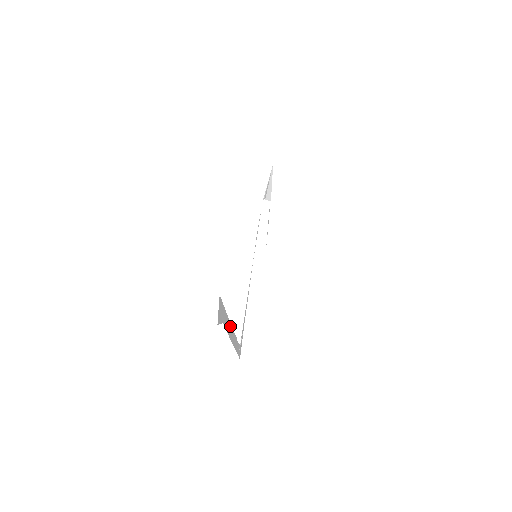
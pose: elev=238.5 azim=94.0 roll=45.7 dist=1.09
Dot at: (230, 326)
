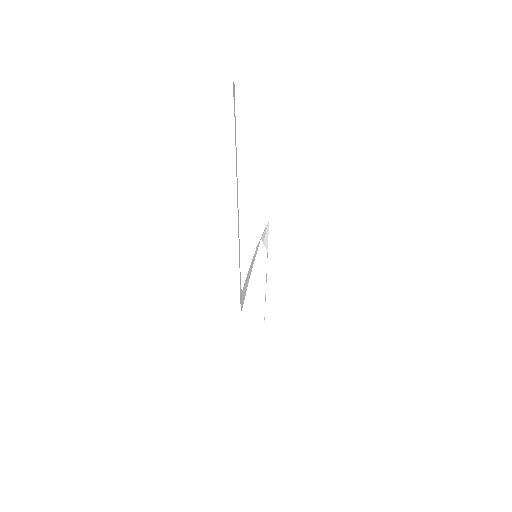
Dot at: (237, 181)
